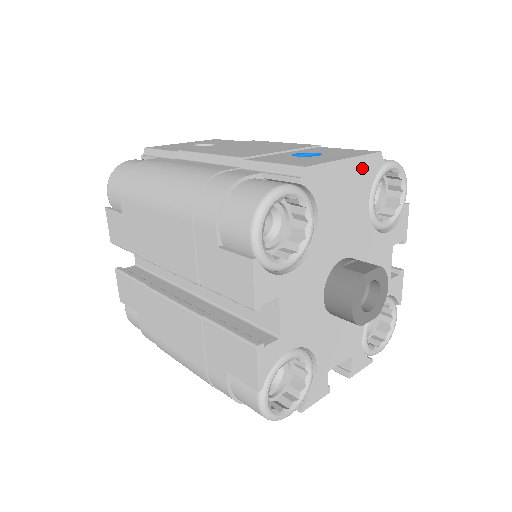
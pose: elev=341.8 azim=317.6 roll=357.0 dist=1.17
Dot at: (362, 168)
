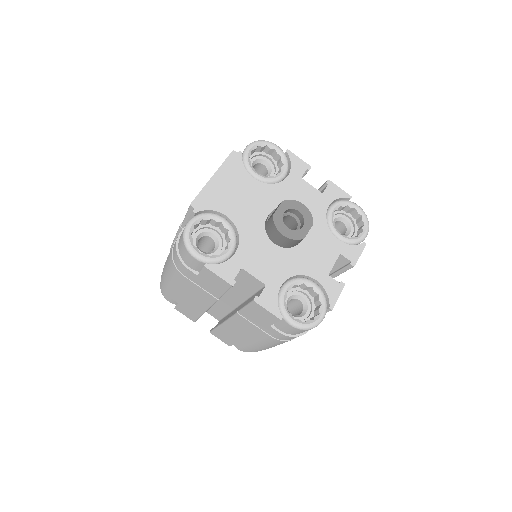
Dot at: (228, 170)
